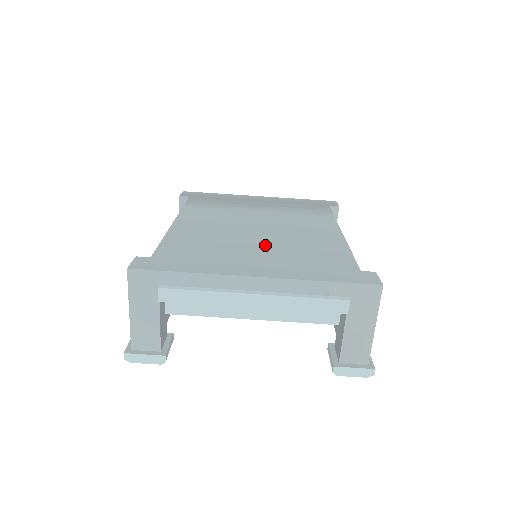
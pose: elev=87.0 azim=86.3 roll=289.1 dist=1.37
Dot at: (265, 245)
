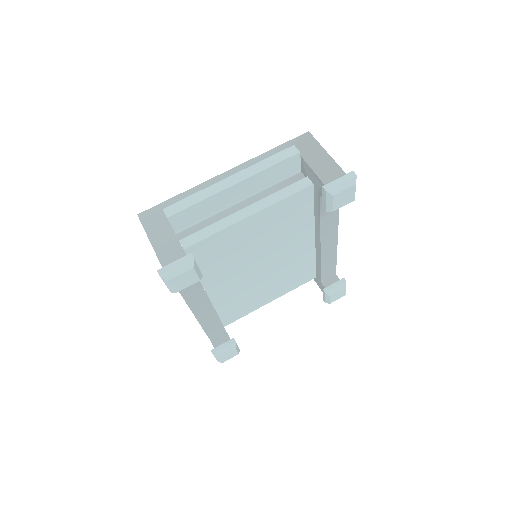
Dot at: occluded
